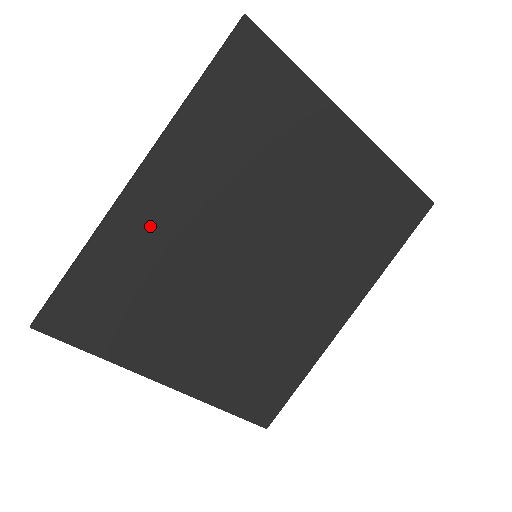
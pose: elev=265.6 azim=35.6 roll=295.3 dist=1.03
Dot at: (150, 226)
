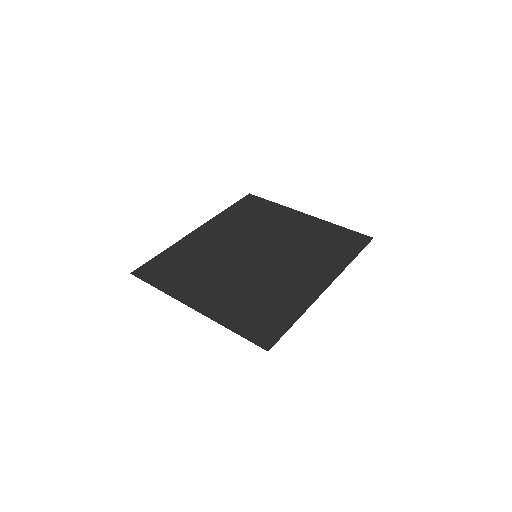
Dot at: (200, 243)
